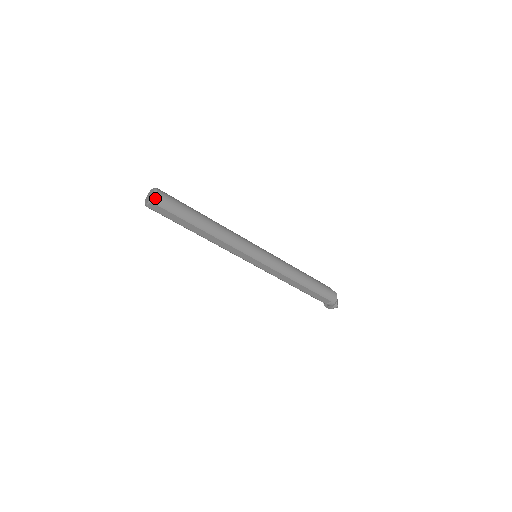
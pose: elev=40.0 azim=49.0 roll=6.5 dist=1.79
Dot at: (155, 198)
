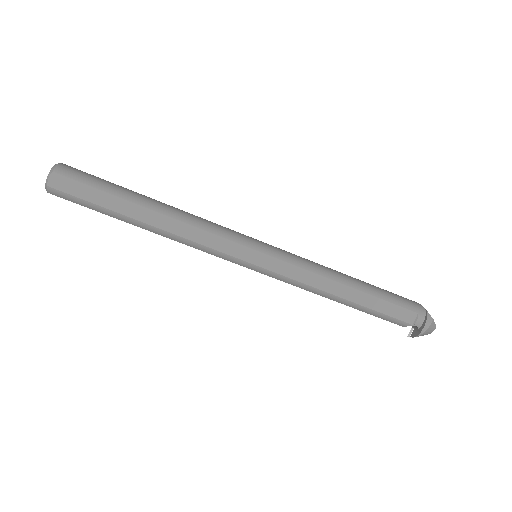
Dot at: (58, 166)
